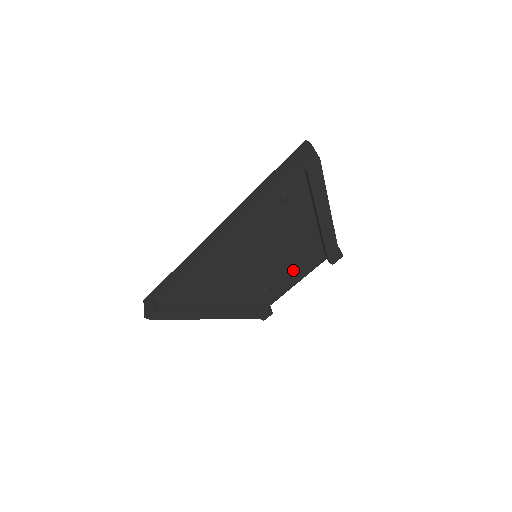
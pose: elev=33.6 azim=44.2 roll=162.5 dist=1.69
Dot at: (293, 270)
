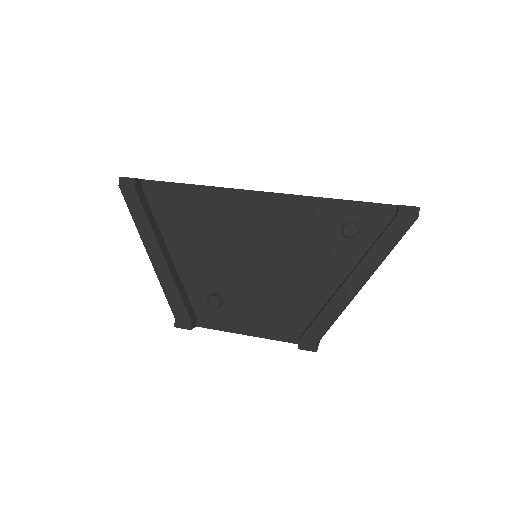
Dot at: (260, 314)
